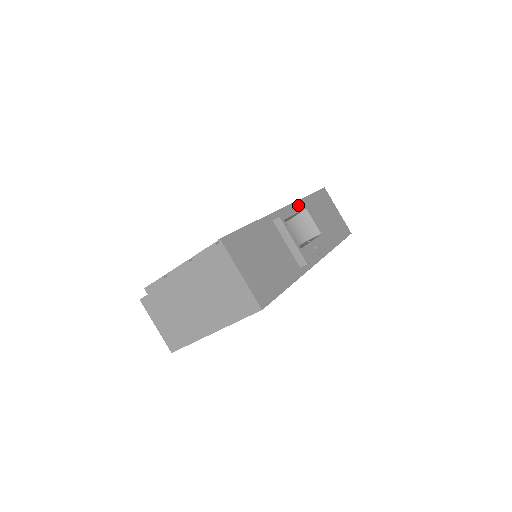
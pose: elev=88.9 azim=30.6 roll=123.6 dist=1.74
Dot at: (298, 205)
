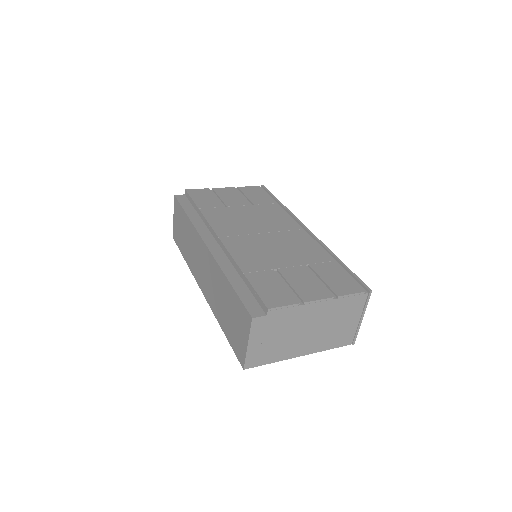
Dot at: occluded
